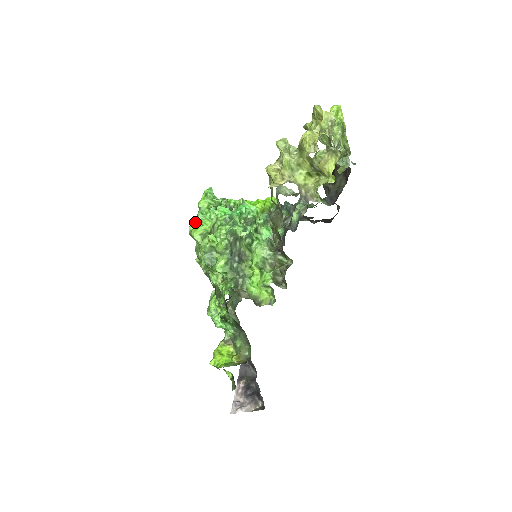
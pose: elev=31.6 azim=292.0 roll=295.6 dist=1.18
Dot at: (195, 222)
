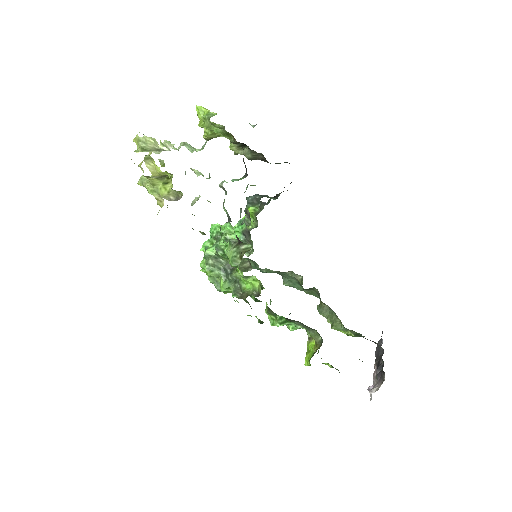
Dot at: occluded
